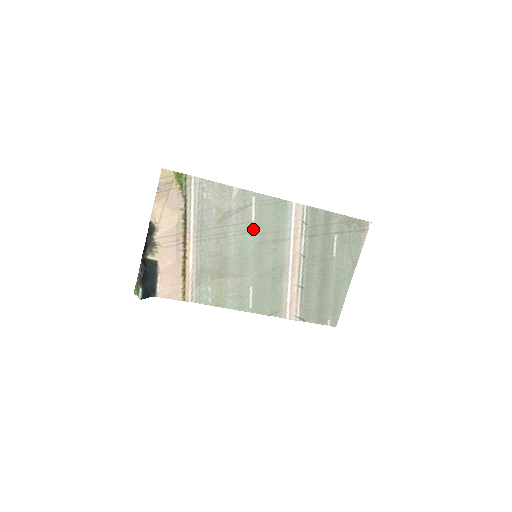
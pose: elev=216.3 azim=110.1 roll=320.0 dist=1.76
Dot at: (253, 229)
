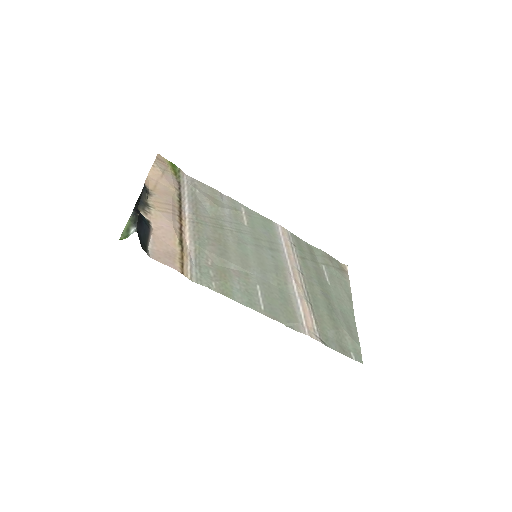
Dot at: (247, 232)
